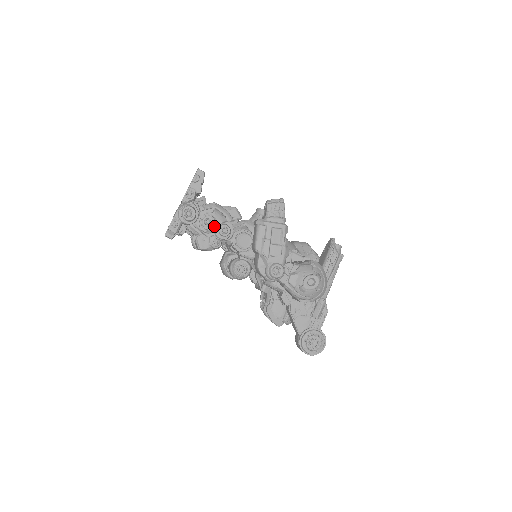
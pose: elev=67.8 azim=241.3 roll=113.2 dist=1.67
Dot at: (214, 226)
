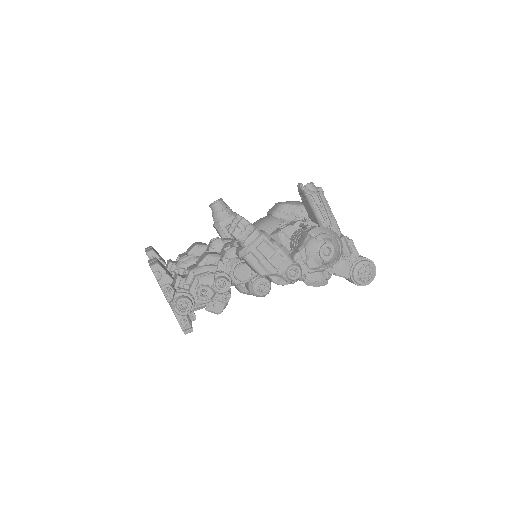
Dot at: (211, 290)
